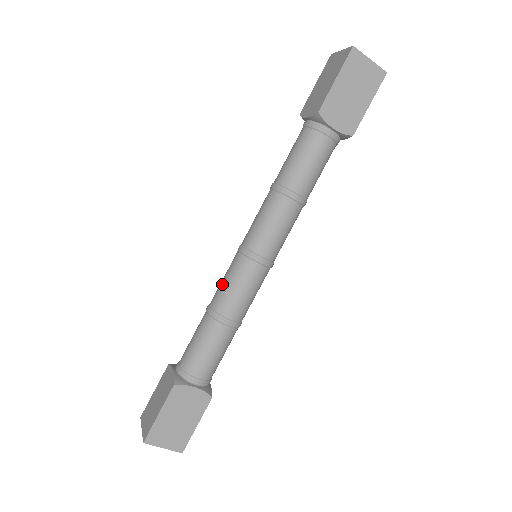
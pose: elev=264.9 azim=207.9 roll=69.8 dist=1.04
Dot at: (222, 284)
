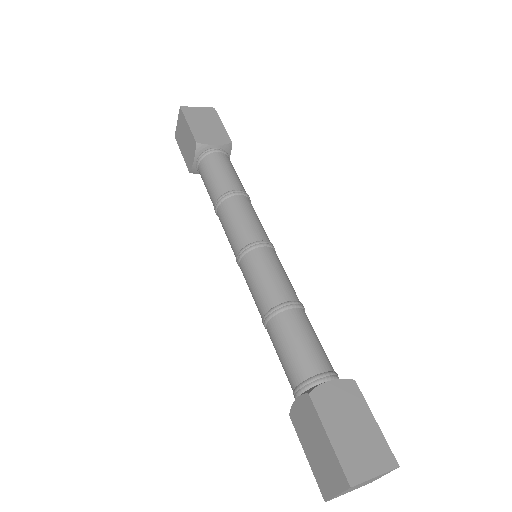
Dot at: (253, 291)
